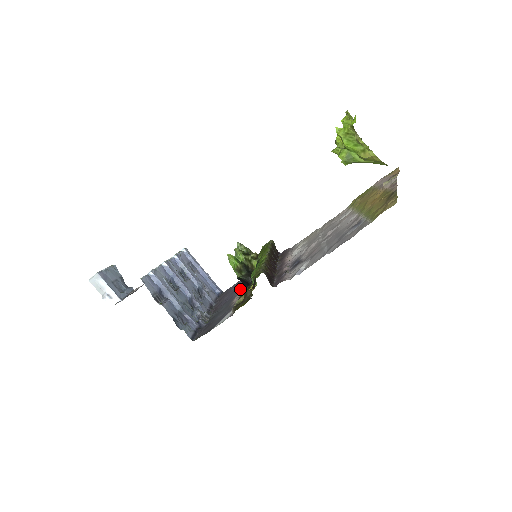
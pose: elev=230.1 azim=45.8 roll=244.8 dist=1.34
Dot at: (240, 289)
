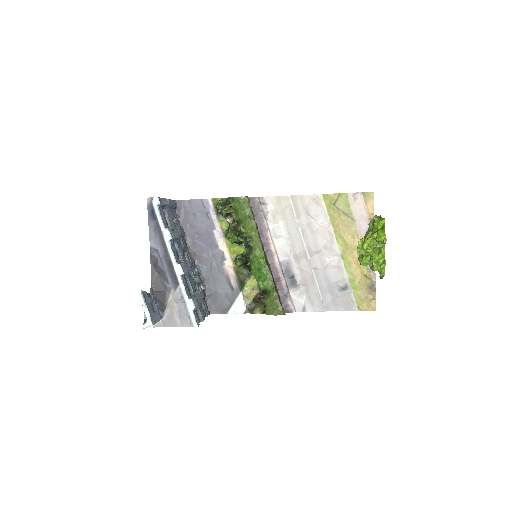
Dot at: (221, 245)
